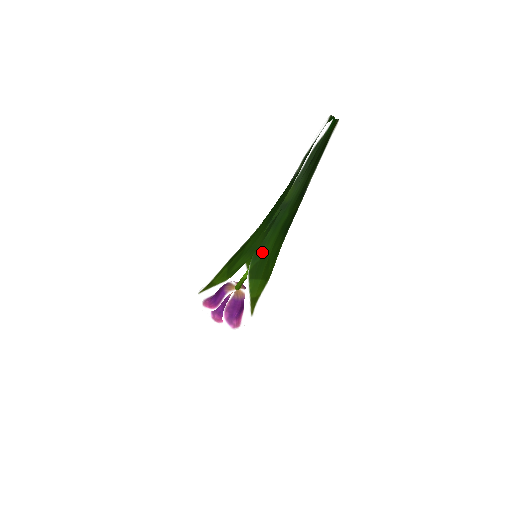
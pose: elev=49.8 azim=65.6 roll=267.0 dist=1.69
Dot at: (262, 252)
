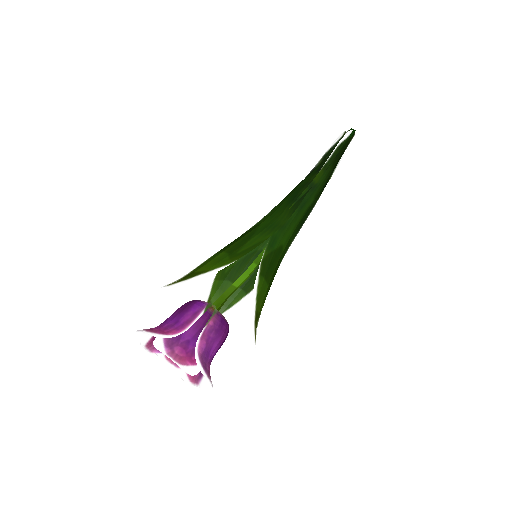
Dot at: (279, 239)
